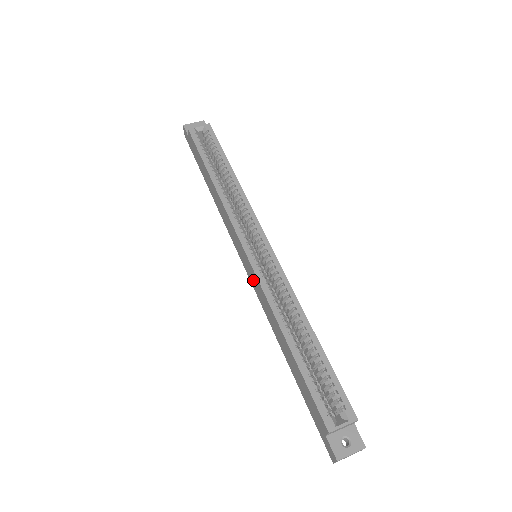
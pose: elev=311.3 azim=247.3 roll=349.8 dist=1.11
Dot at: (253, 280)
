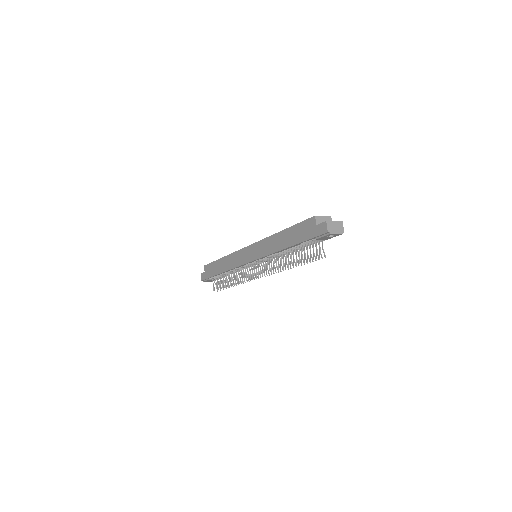
Dot at: (256, 252)
